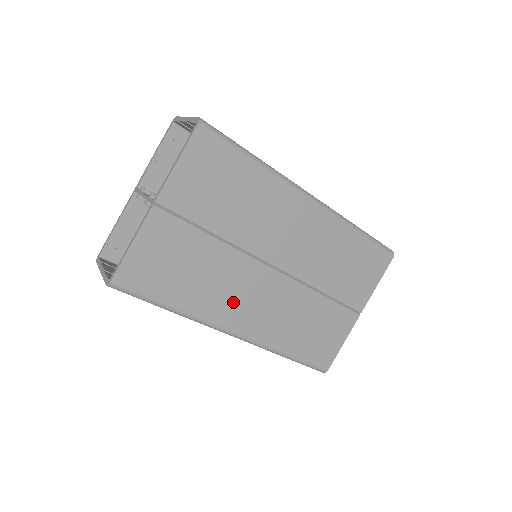
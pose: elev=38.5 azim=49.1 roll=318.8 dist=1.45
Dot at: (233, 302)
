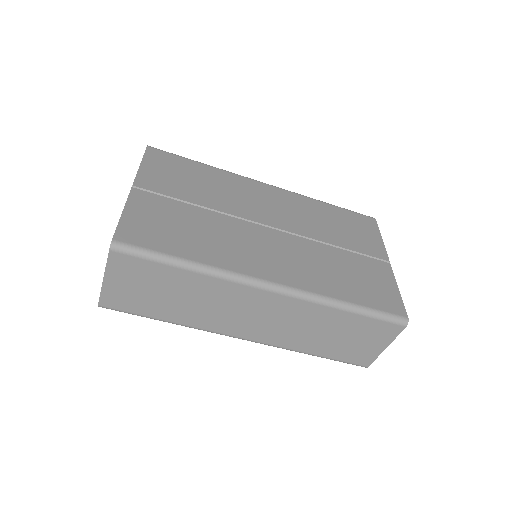
Dot at: (250, 255)
